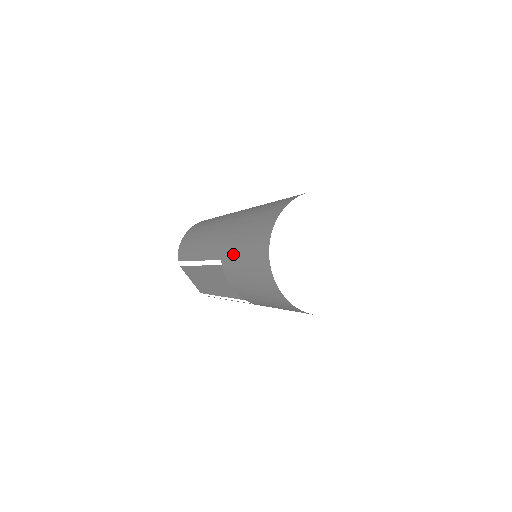
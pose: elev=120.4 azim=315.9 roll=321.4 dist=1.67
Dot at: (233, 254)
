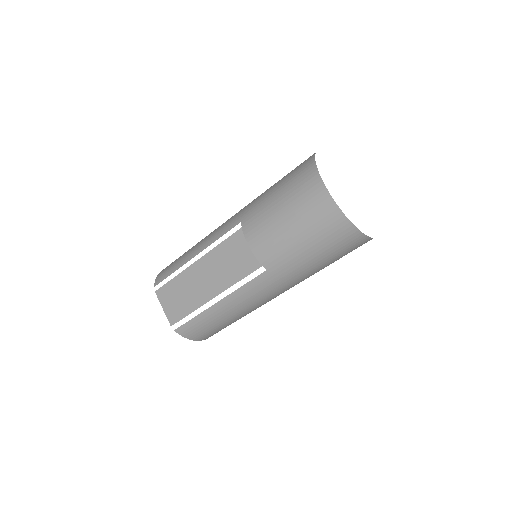
Dot at: (262, 203)
